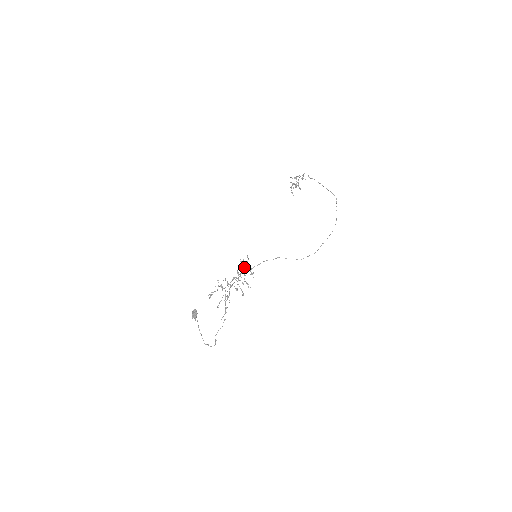
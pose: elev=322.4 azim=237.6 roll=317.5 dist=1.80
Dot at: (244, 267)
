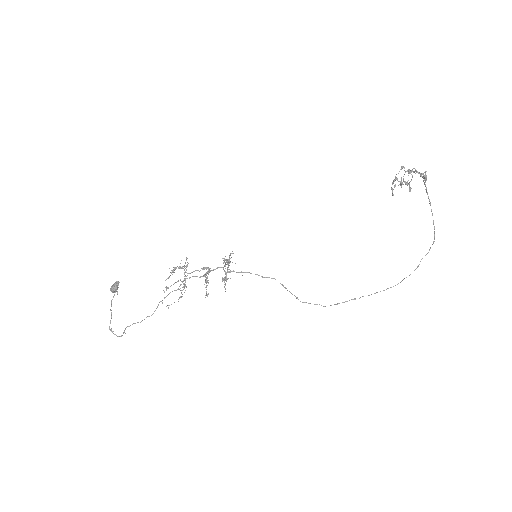
Dot at: (229, 261)
